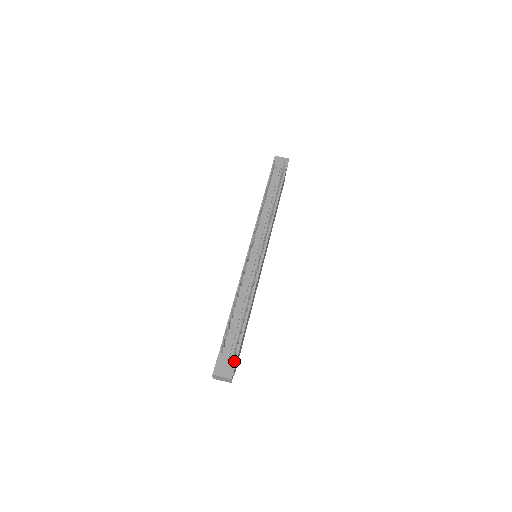
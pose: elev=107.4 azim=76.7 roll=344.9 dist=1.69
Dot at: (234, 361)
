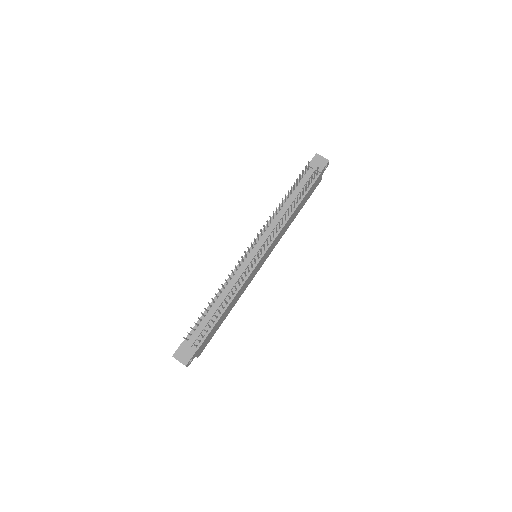
Dot at: (194, 351)
